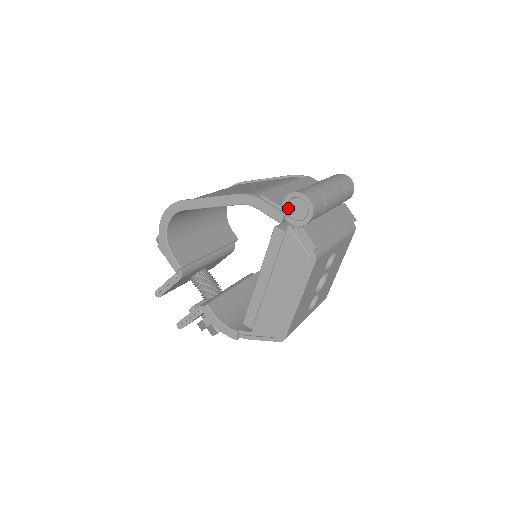
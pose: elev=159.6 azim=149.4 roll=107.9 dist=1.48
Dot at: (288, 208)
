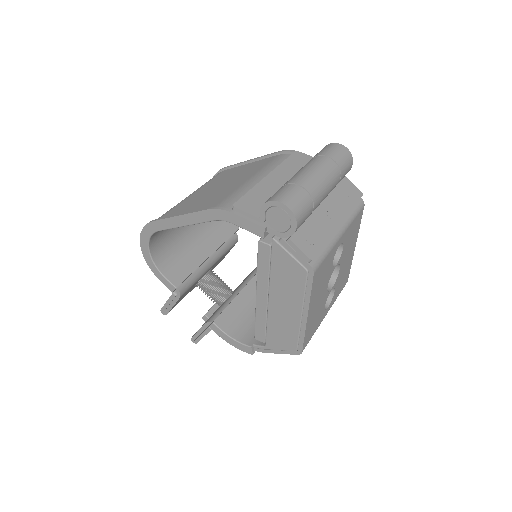
Dot at: (267, 219)
